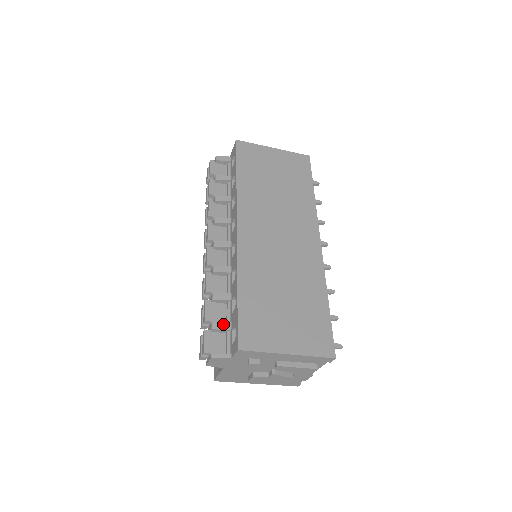
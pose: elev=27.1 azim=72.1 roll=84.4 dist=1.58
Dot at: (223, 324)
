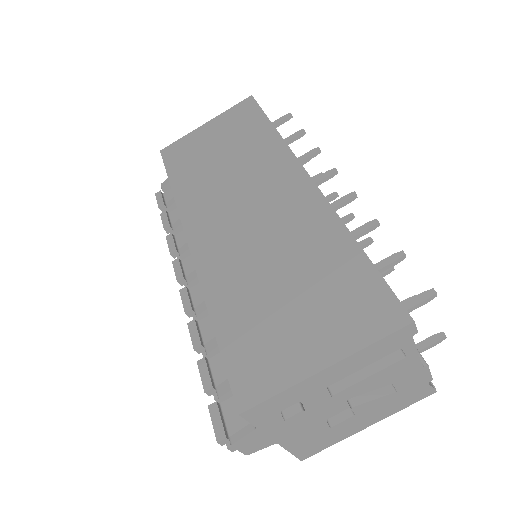
Dot at: occluded
